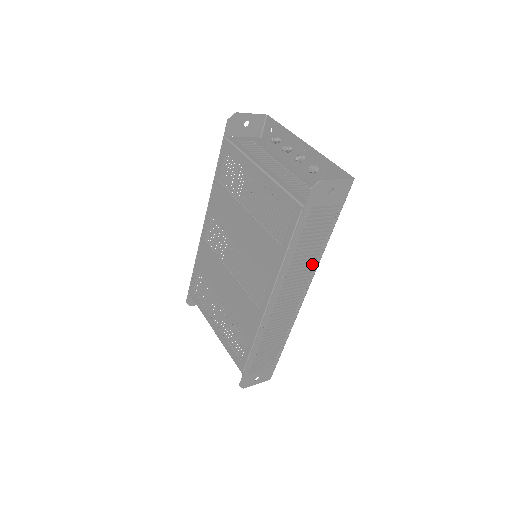
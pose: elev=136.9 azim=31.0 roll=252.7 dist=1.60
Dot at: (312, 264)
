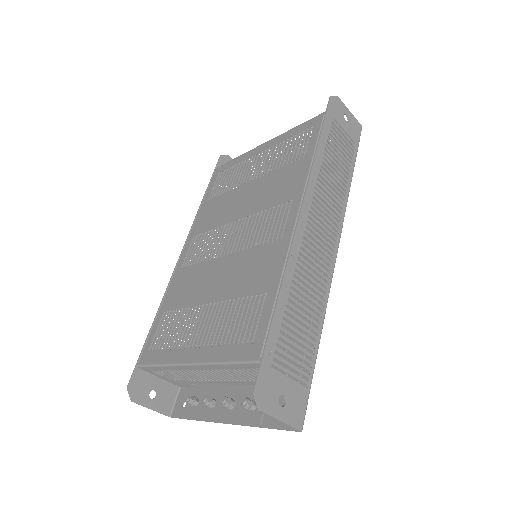
Dot at: (340, 200)
